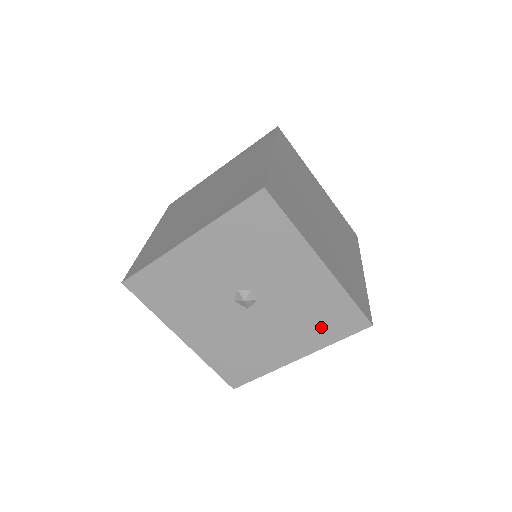
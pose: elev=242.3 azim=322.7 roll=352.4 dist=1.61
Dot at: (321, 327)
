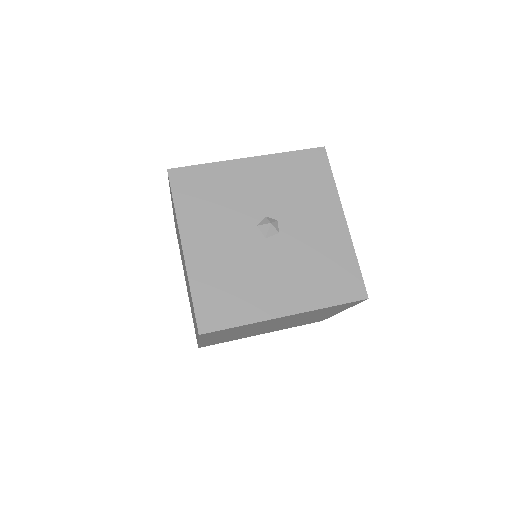
Dot at: (323, 283)
